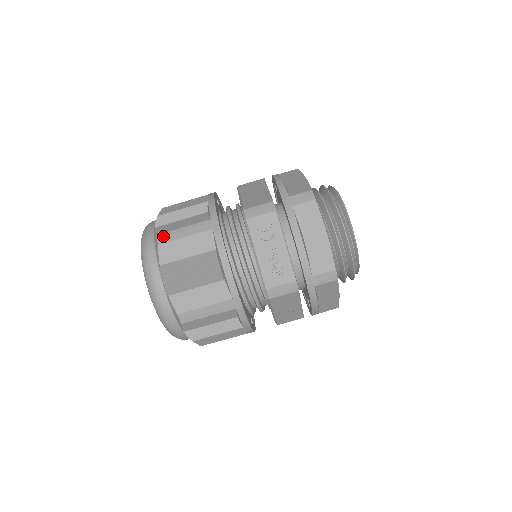
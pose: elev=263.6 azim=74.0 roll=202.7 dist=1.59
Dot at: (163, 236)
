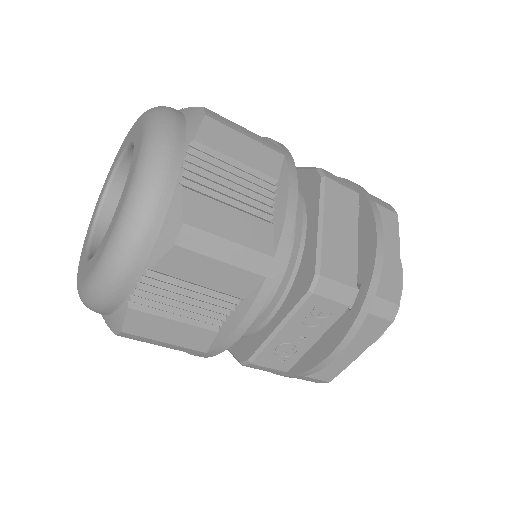
Dot at: (192, 234)
